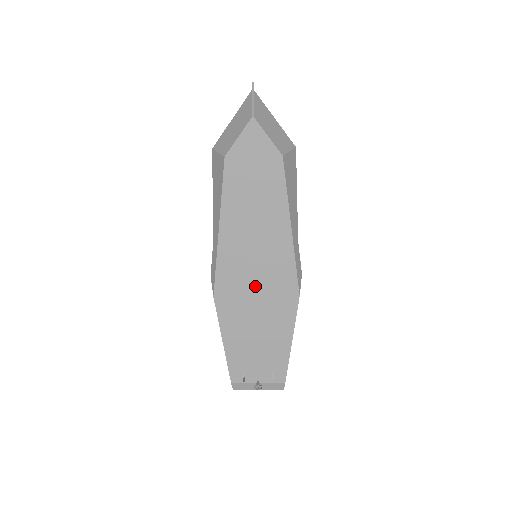
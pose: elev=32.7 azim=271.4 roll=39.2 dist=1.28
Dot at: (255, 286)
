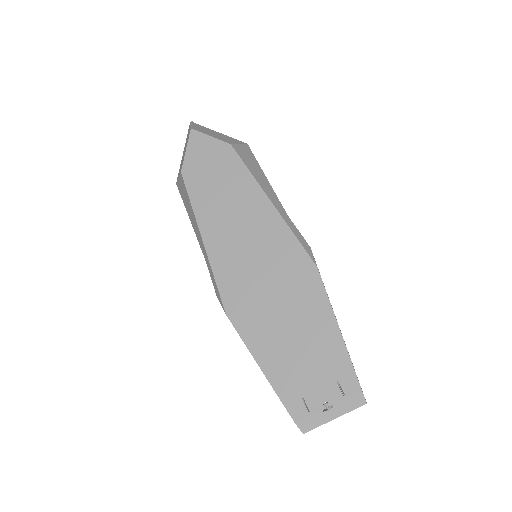
Dot at: (264, 280)
